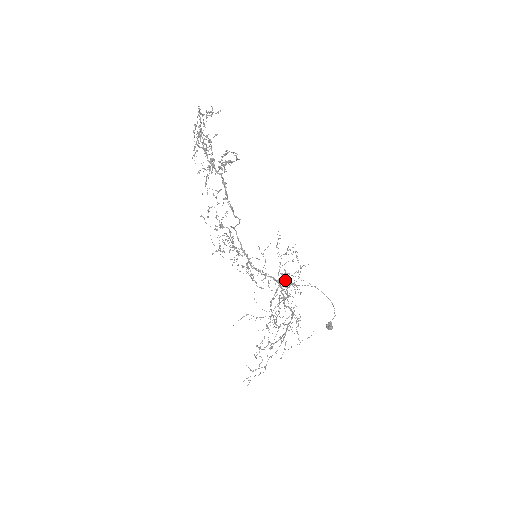
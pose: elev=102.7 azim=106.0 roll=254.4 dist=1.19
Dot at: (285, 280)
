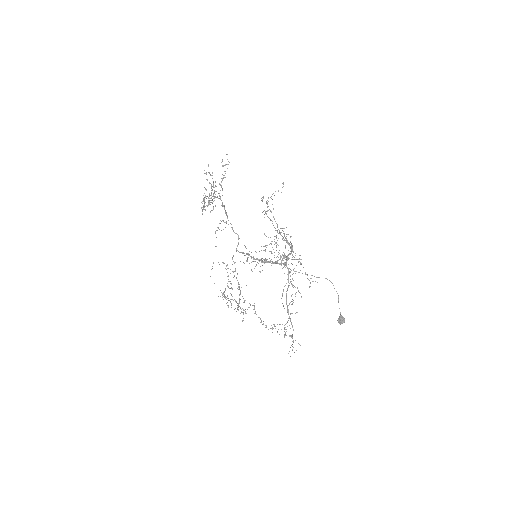
Dot at: (272, 194)
